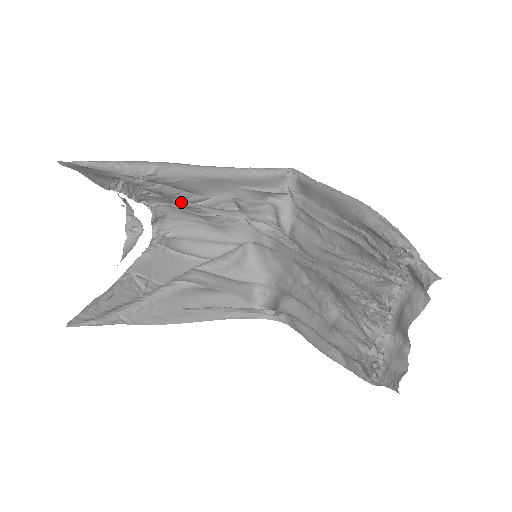
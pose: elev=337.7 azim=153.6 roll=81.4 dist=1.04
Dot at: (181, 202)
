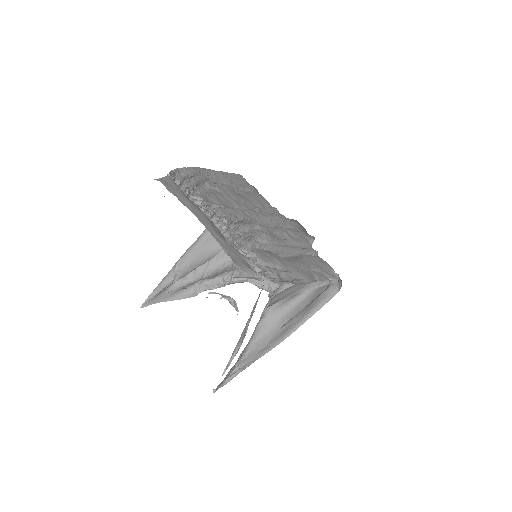
Dot at: occluded
